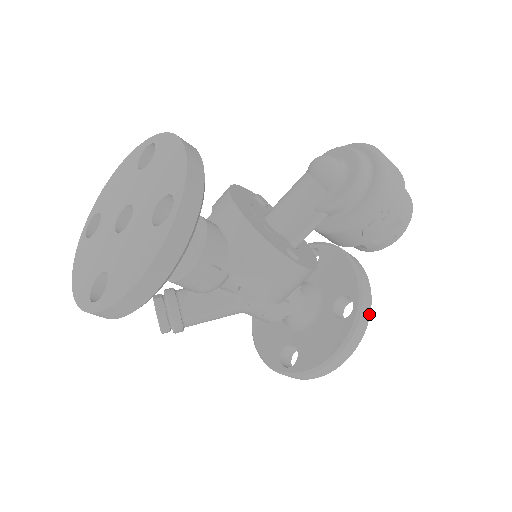
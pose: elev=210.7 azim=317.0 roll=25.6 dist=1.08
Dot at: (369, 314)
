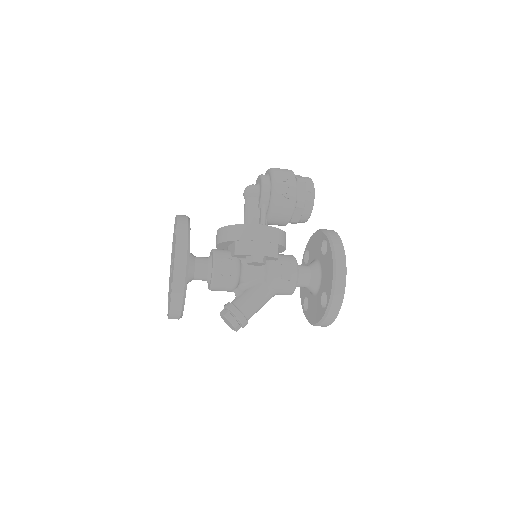
Dot at: (339, 238)
